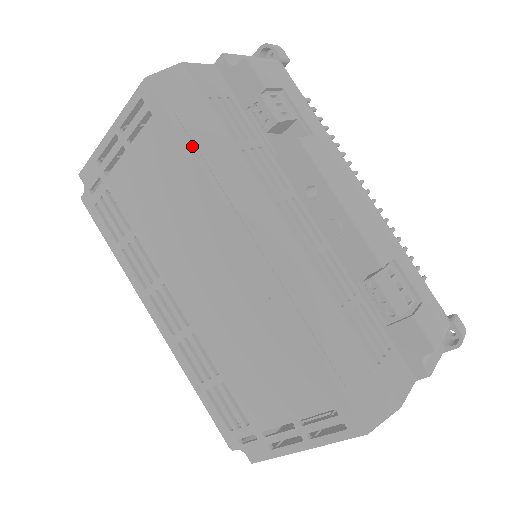
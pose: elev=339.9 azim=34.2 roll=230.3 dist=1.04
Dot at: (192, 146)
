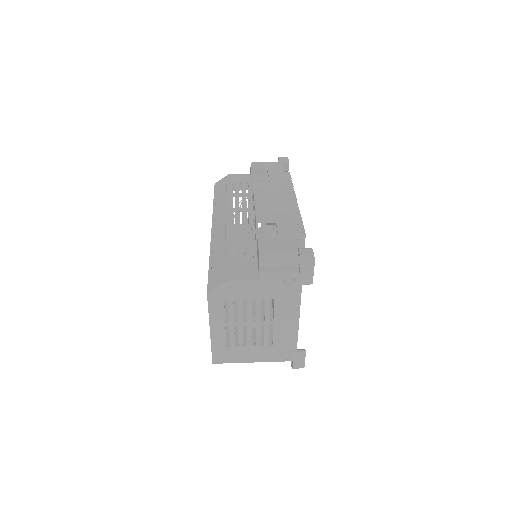
Dot at: (215, 199)
